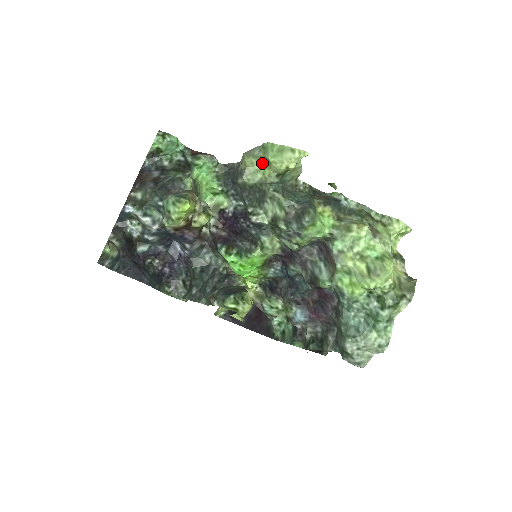
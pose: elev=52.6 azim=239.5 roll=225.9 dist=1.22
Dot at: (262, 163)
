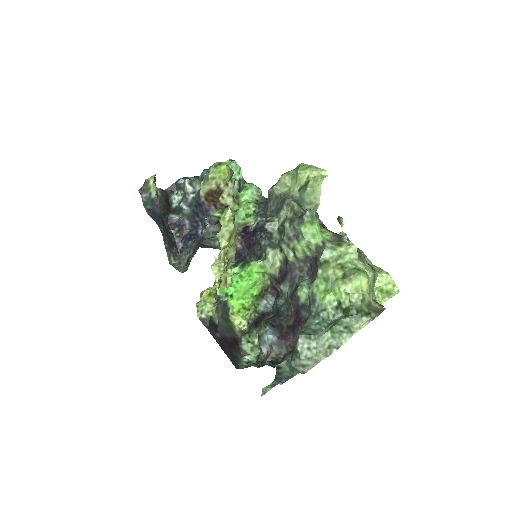
Dot at: (292, 180)
